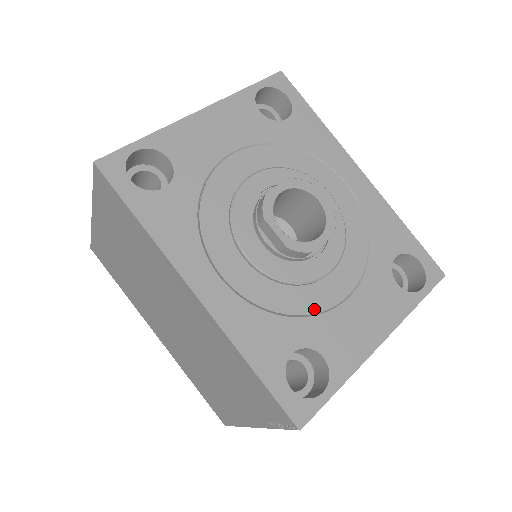
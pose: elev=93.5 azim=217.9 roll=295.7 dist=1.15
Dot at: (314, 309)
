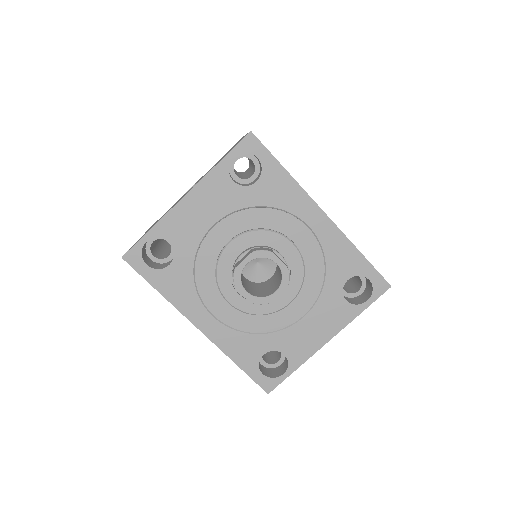
Dot at: (279, 327)
